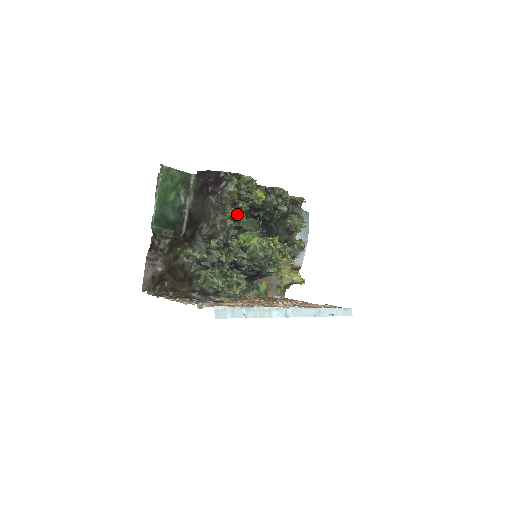
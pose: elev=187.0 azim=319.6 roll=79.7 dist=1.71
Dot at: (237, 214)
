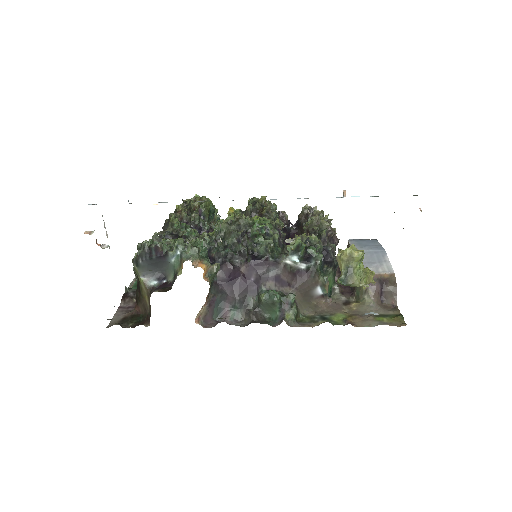
Dot at: (182, 213)
